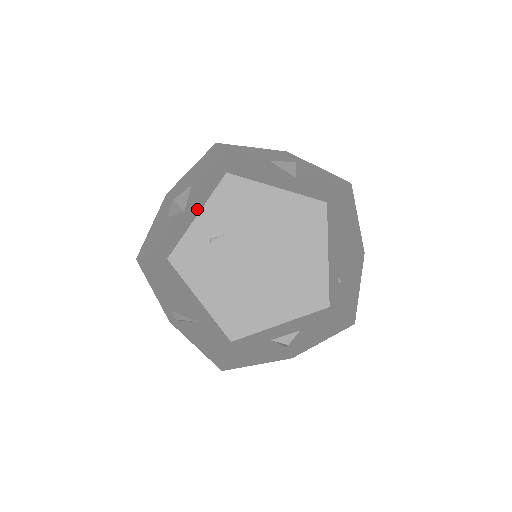
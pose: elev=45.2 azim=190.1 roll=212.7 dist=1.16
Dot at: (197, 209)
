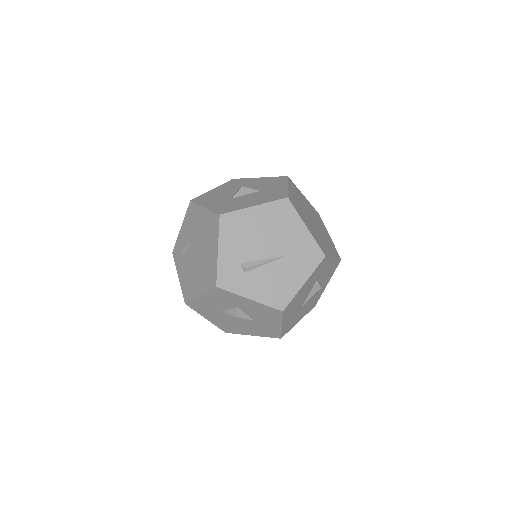
Dot at: (282, 185)
